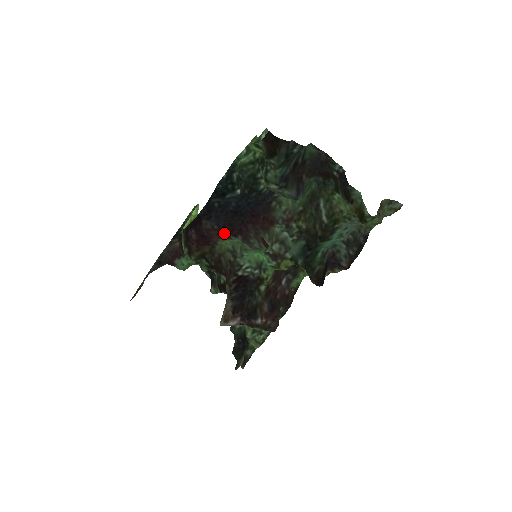
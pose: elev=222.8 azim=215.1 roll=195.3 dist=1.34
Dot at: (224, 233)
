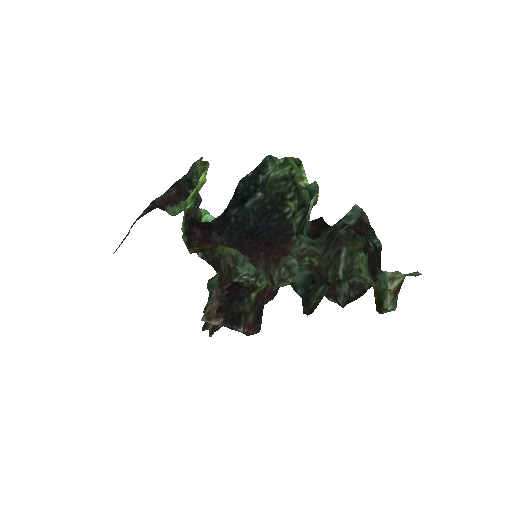
Dot at: (232, 247)
